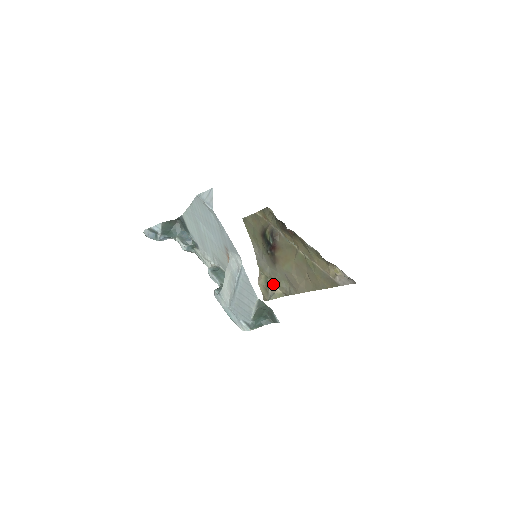
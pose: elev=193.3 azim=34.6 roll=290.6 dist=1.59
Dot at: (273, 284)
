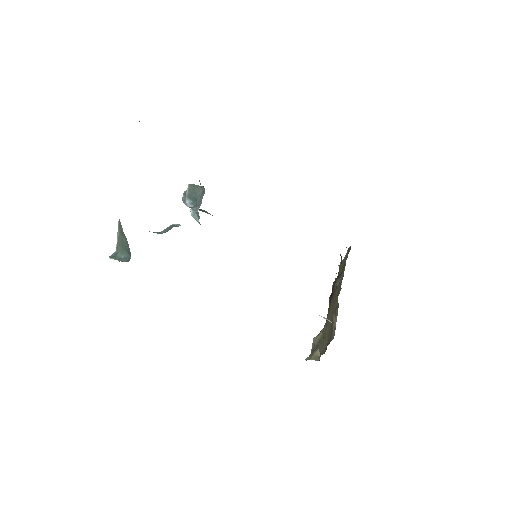
Dot at: occluded
